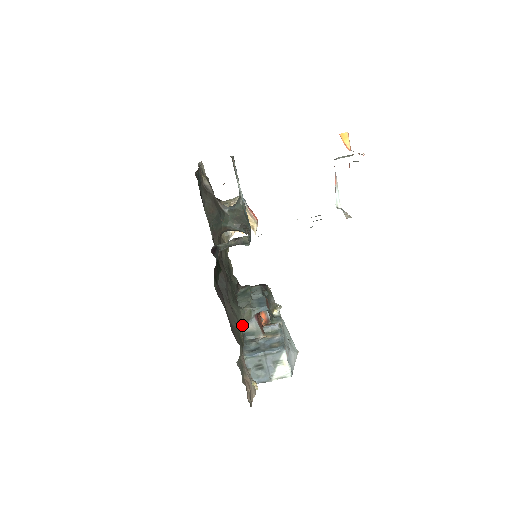
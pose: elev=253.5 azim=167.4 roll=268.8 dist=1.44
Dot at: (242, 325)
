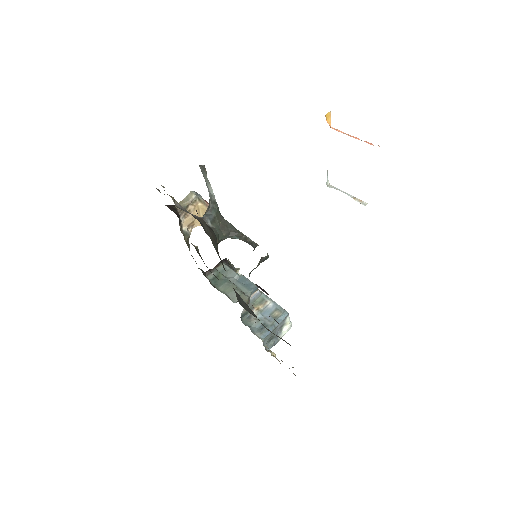
Dot at: occluded
